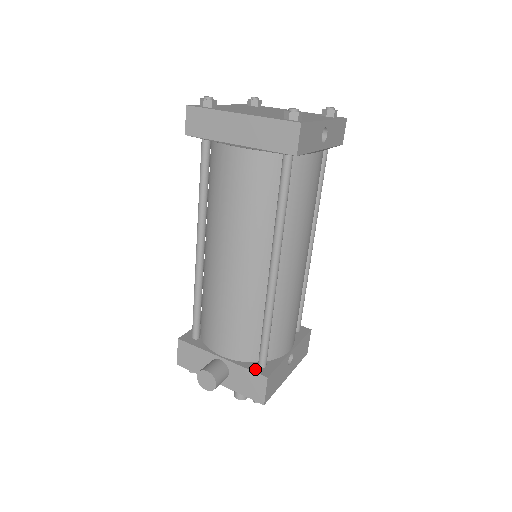
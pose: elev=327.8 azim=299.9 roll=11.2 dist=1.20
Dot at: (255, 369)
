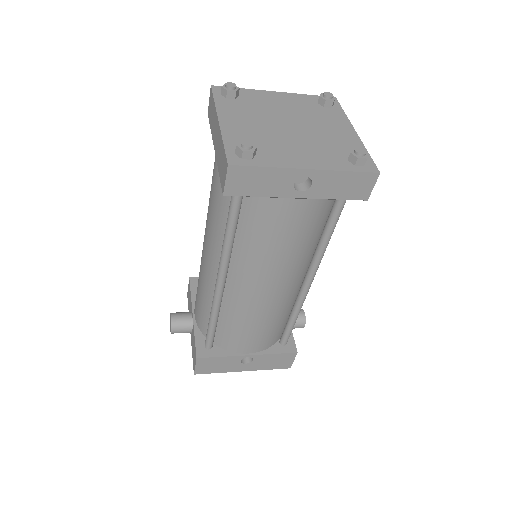
Dot at: (199, 344)
